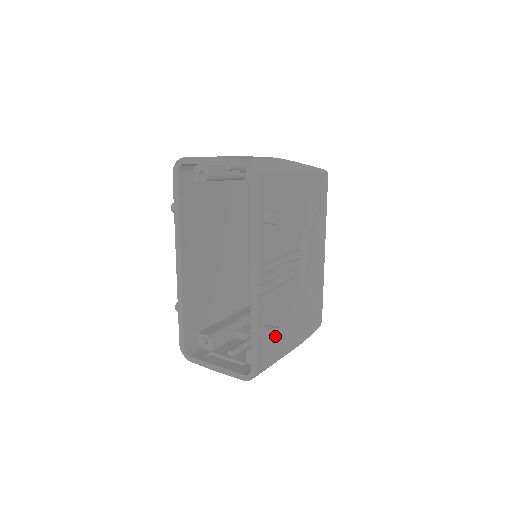
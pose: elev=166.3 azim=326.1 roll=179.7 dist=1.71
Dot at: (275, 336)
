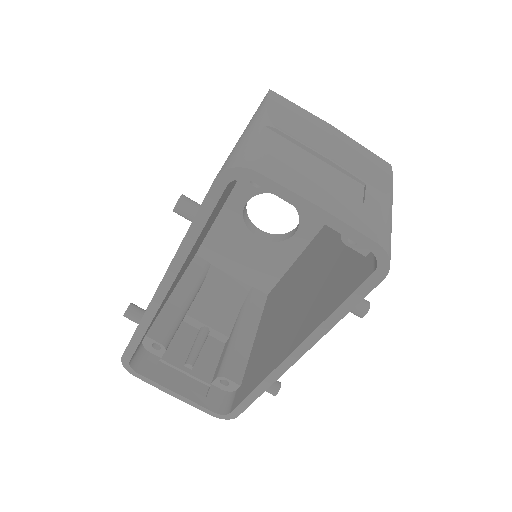
Dot at: (275, 393)
